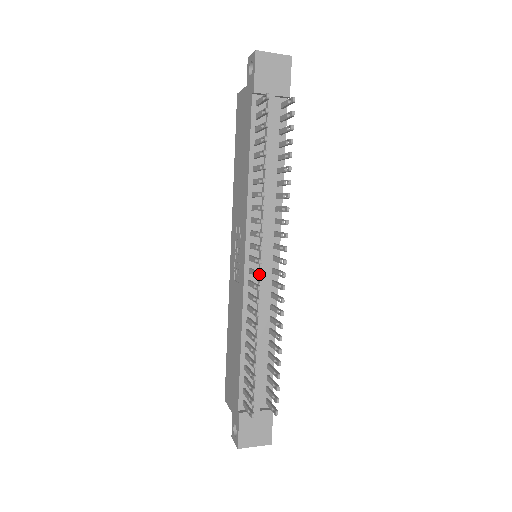
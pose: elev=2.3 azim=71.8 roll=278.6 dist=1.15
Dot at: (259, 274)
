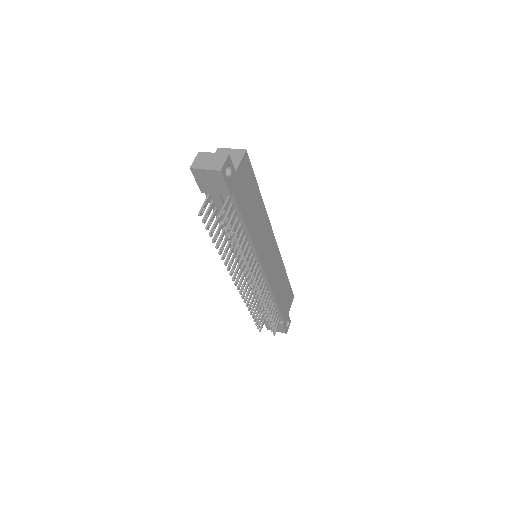
Dot at: (237, 289)
